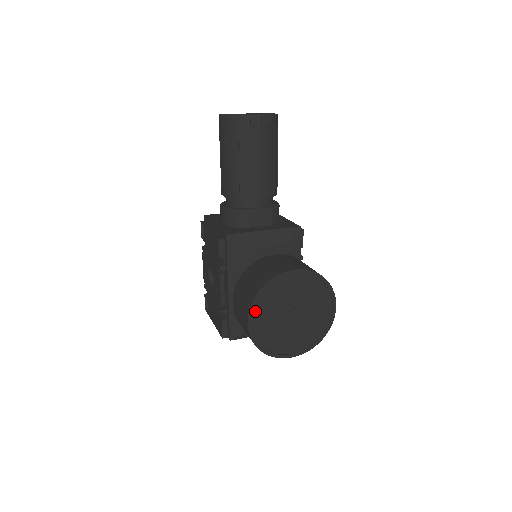
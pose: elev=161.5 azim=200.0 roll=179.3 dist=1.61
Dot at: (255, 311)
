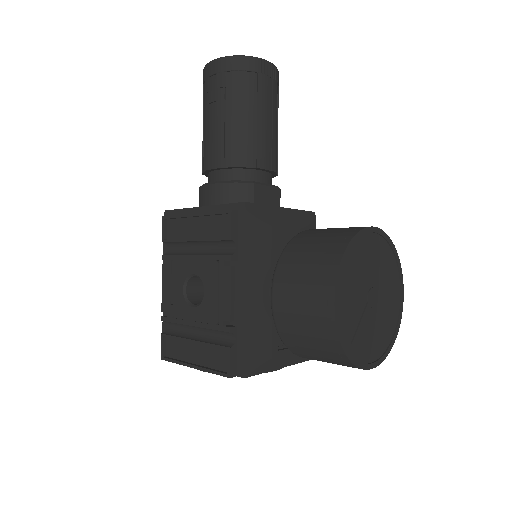
Dot at: (340, 284)
